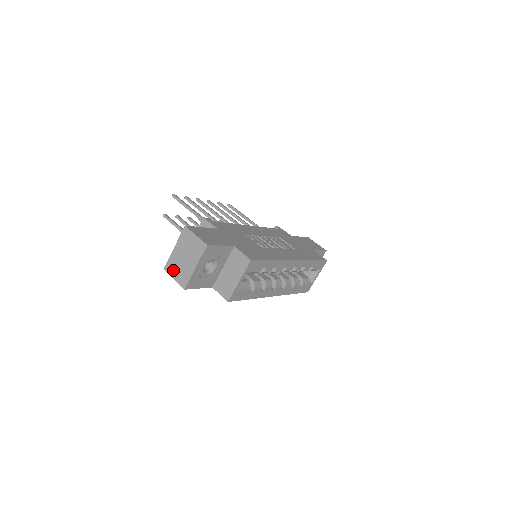
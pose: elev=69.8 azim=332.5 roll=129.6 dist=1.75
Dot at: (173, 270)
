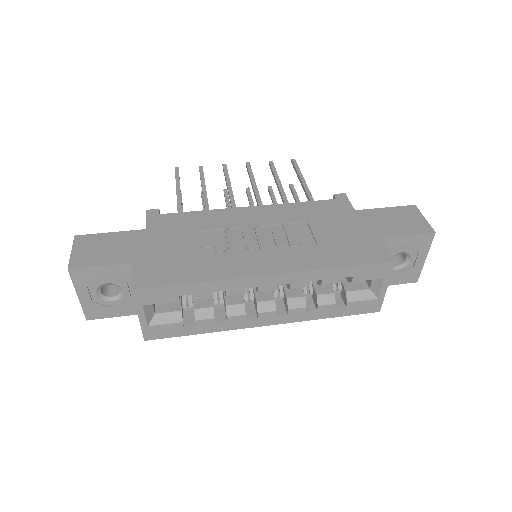
Dot at: occluded
